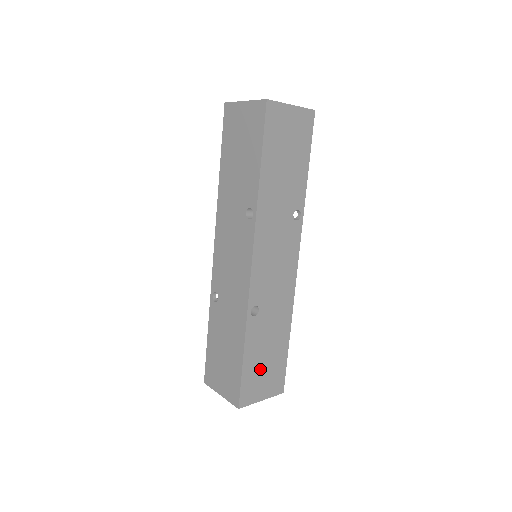
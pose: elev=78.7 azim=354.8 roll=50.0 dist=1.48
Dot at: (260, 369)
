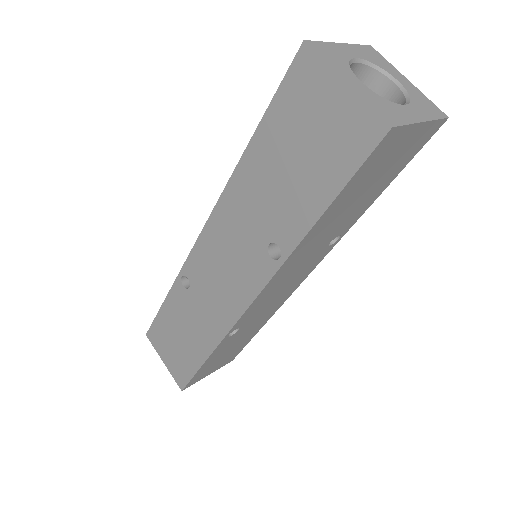
Dot at: (217, 361)
